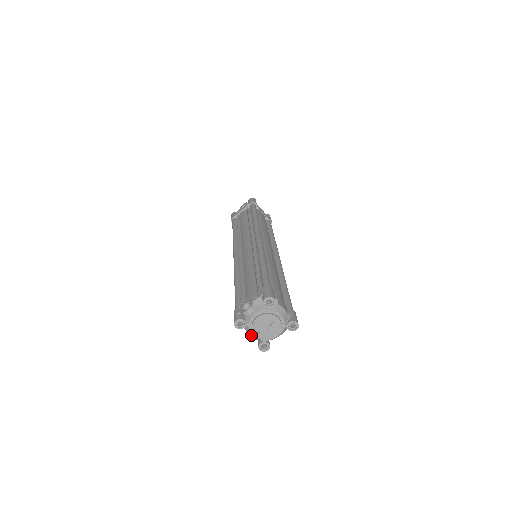
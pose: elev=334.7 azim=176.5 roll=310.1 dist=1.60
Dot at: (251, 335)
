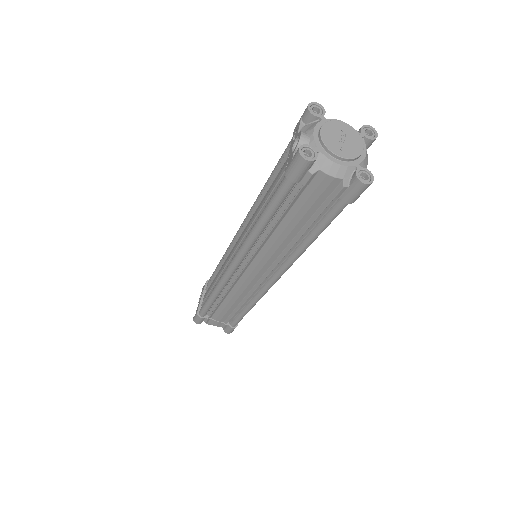
Dot at: (334, 170)
